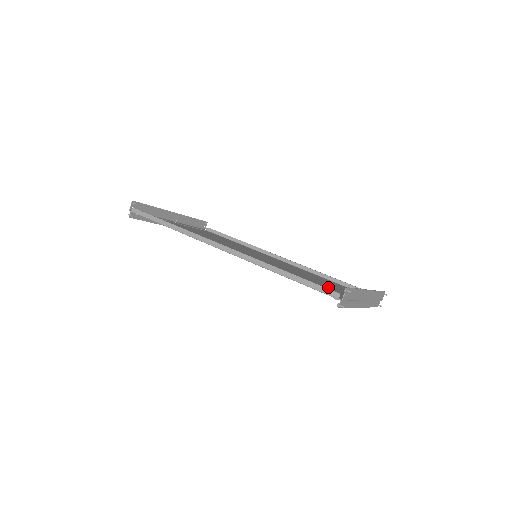
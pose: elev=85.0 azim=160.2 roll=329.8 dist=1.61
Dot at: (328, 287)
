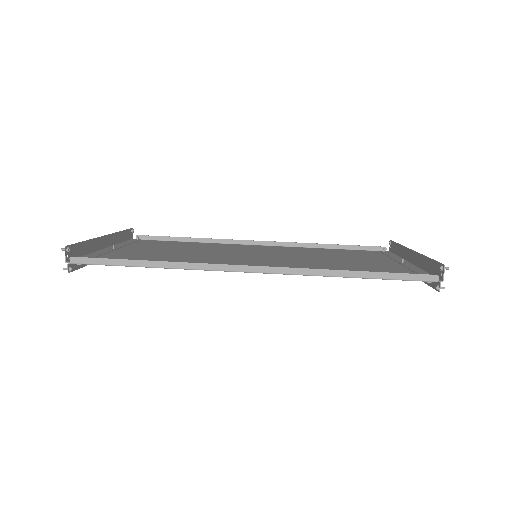
Dot at: (372, 264)
